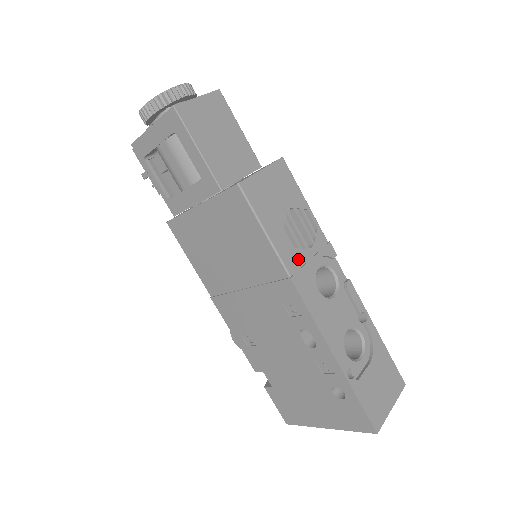
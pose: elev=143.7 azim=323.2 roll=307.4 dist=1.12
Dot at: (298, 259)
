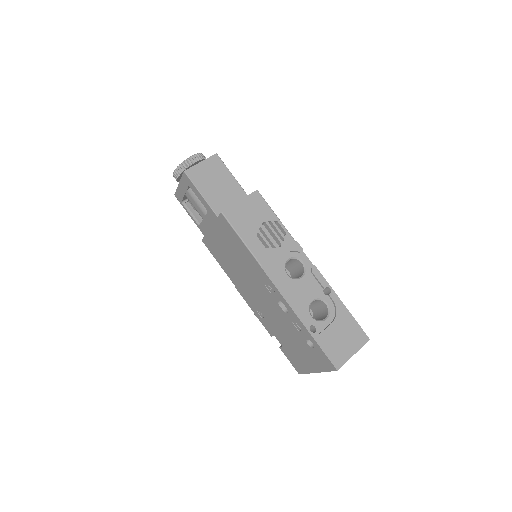
Dot at: (268, 255)
